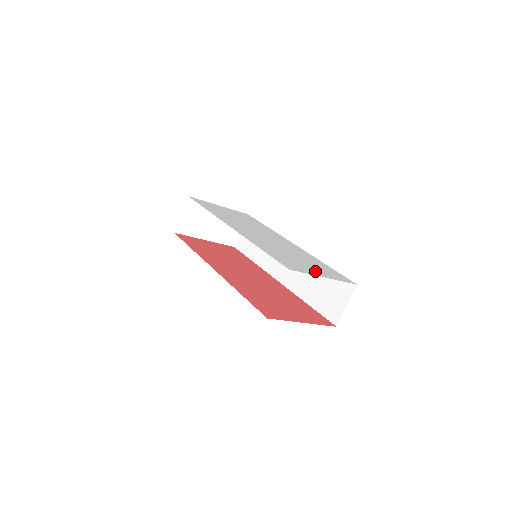
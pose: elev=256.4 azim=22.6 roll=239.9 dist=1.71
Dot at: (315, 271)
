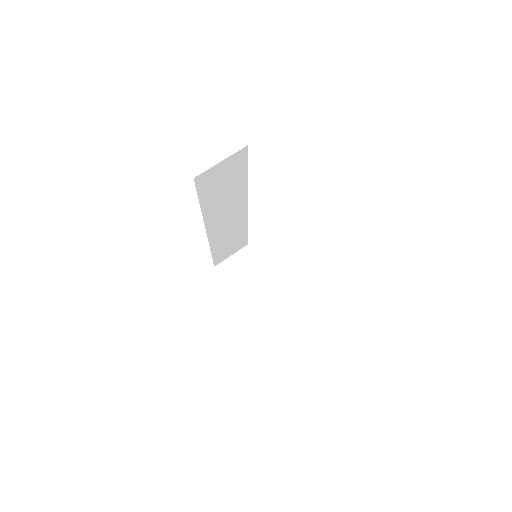
Dot at: occluded
